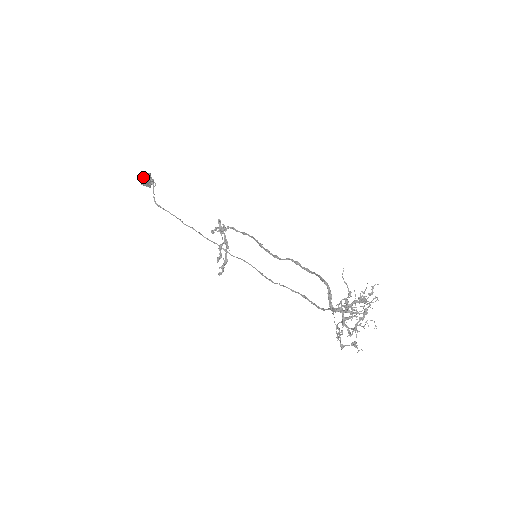
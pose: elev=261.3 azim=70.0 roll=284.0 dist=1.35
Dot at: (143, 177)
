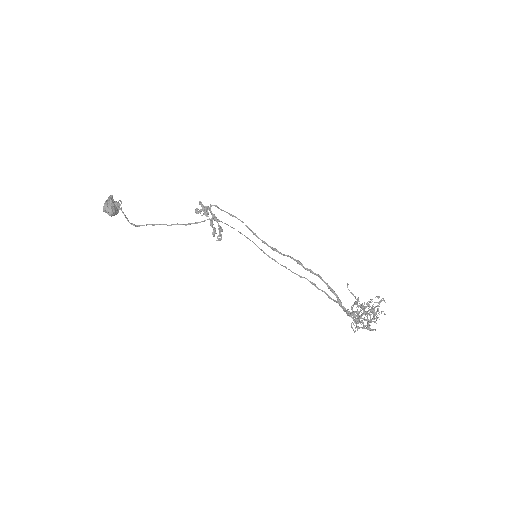
Dot at: (108, 212)
